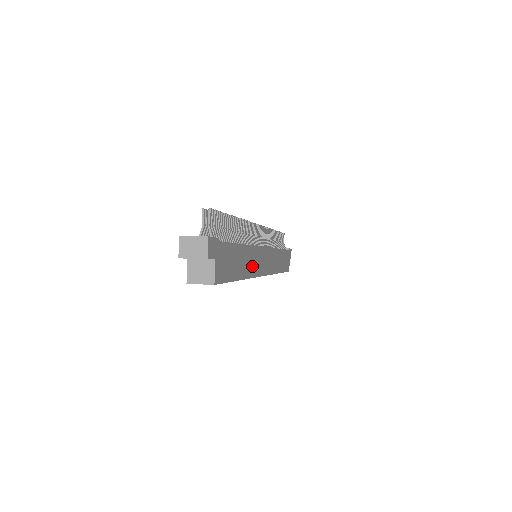
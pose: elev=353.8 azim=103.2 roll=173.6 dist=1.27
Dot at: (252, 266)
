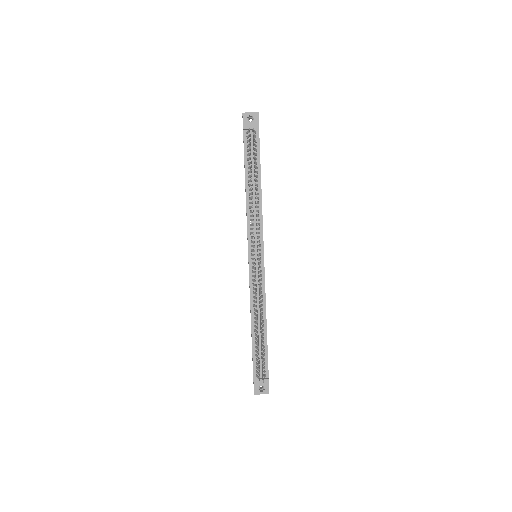
Dot at: occluded
